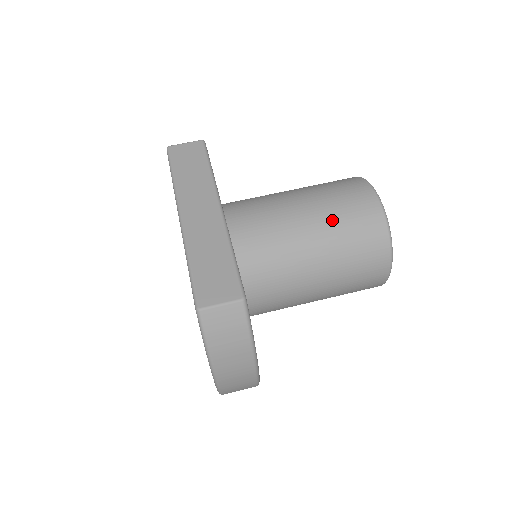
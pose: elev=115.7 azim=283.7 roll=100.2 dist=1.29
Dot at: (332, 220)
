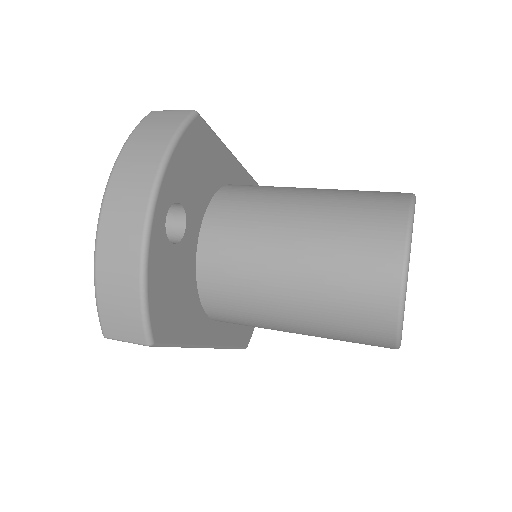
Dot at: occluded
